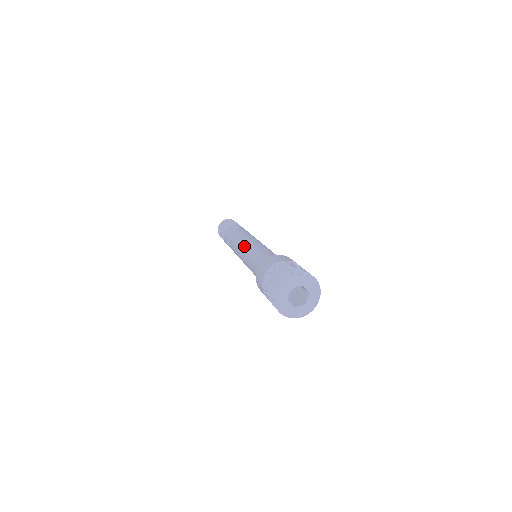
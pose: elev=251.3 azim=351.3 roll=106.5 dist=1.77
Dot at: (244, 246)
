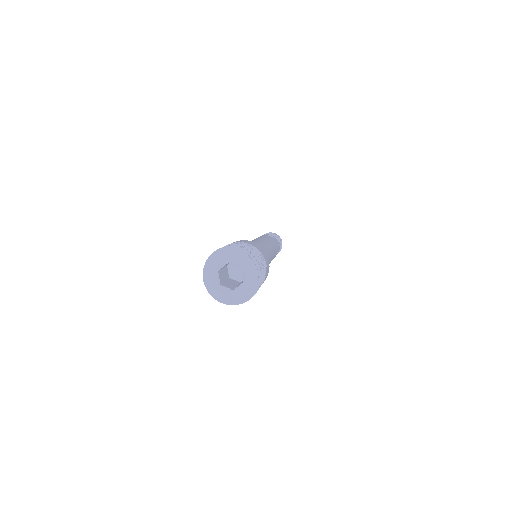
Dot at: occluded
